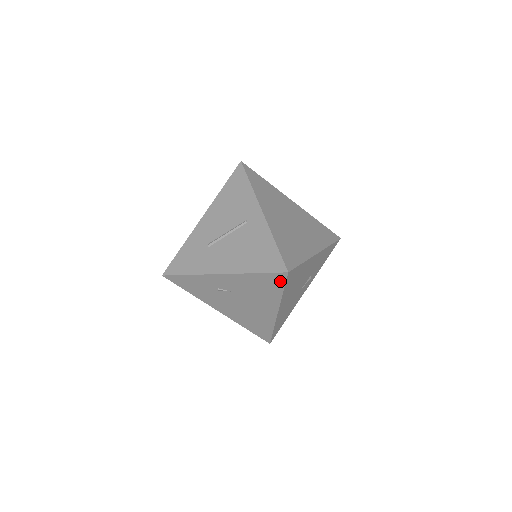
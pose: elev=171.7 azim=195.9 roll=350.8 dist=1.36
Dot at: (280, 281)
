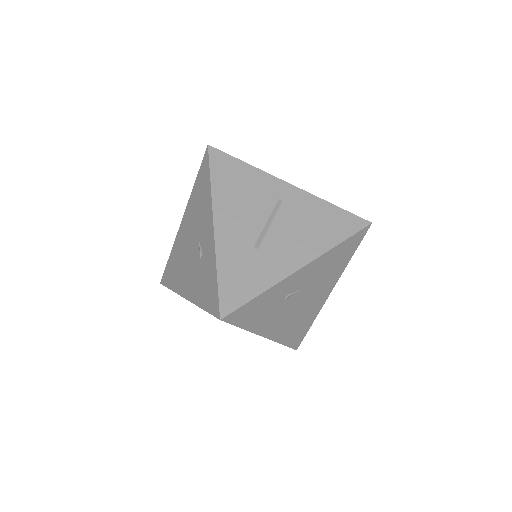
Dot at: (358, 241)
